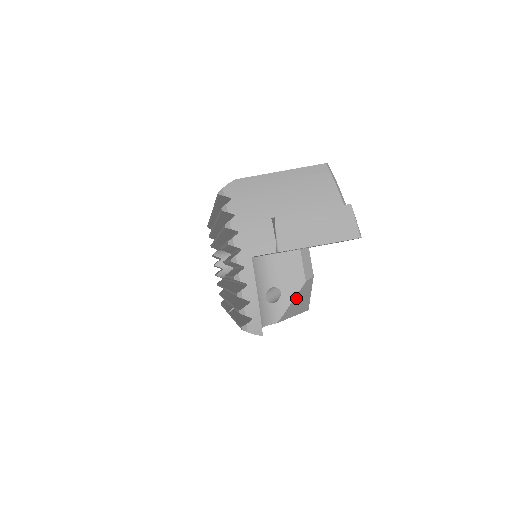
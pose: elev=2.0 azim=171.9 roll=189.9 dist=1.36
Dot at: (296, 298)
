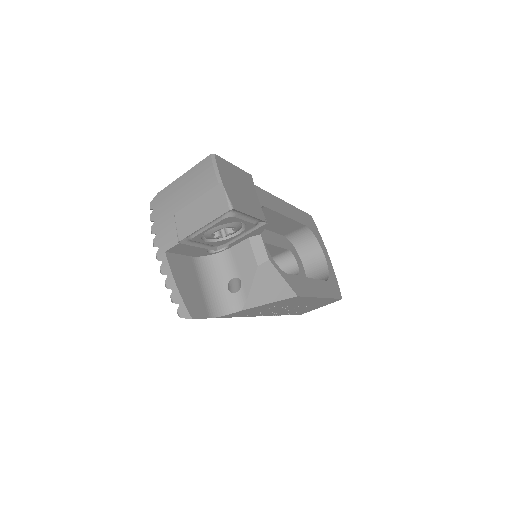
Dot at: (256, 284)
